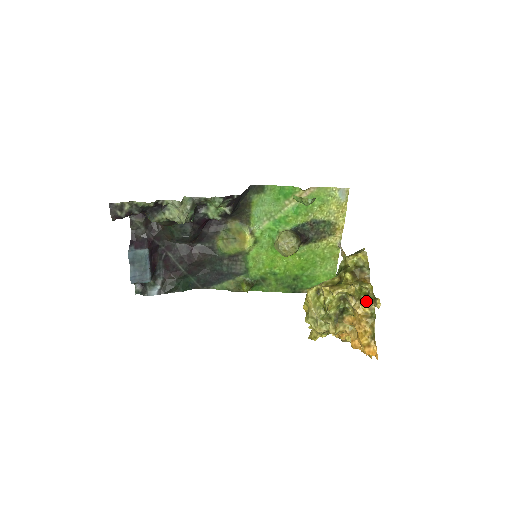
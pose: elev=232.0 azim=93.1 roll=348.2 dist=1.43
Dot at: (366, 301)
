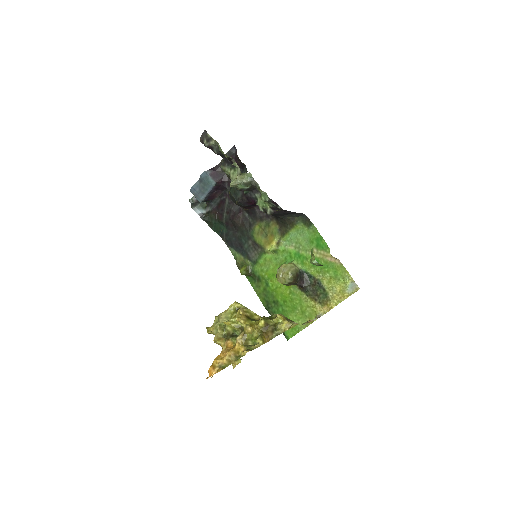
Dot at: (247, 346)
